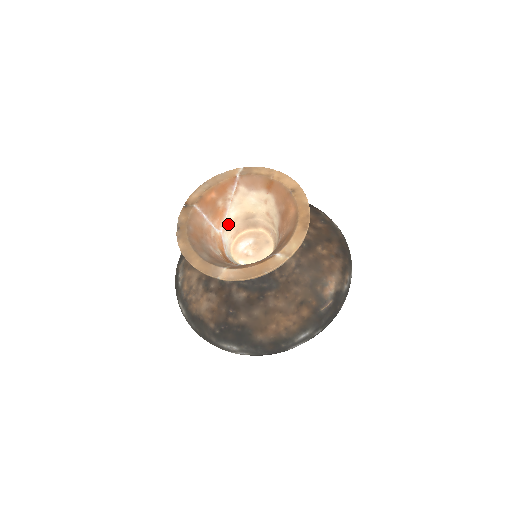
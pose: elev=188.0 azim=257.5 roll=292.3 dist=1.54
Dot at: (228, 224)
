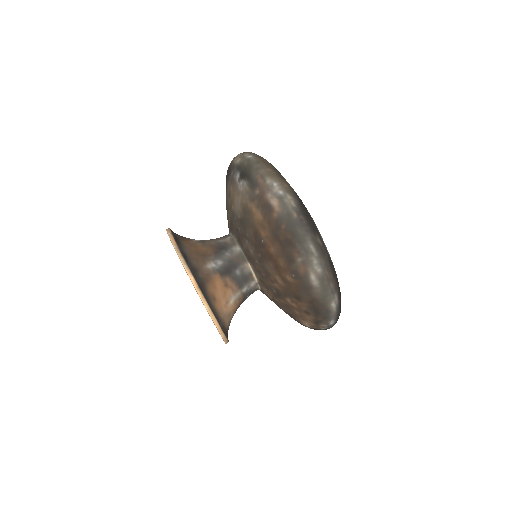
Dot at: occluded
